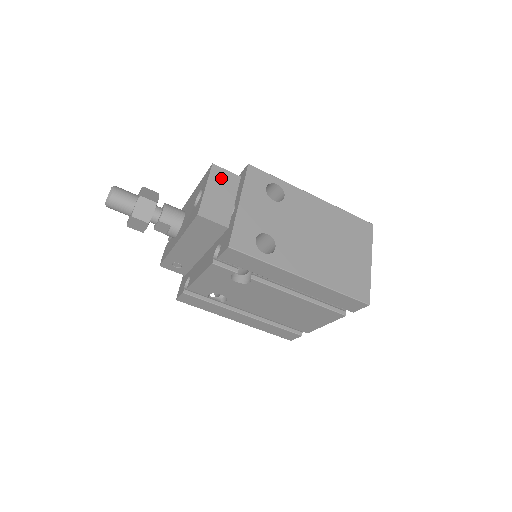
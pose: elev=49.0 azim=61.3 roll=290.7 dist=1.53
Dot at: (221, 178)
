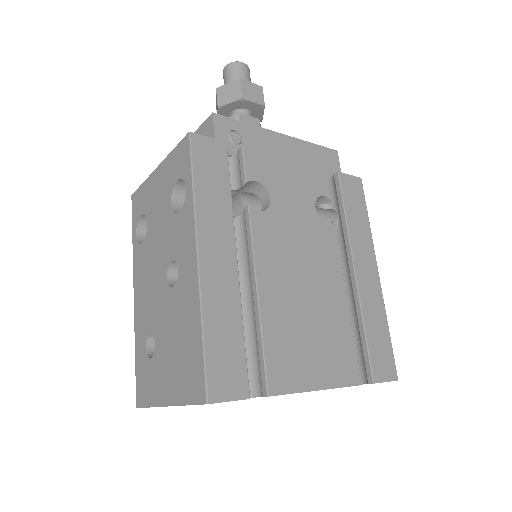
Dot at: occluded
